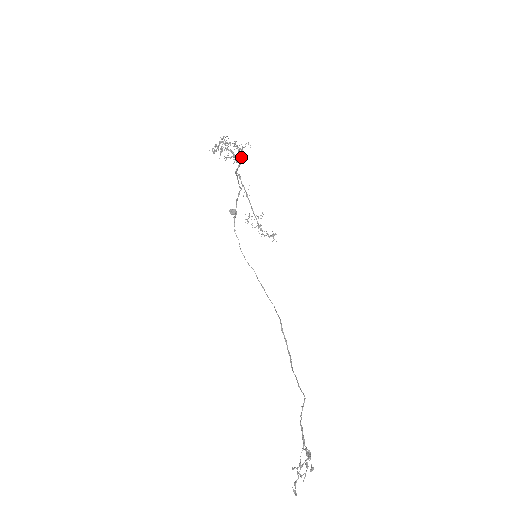
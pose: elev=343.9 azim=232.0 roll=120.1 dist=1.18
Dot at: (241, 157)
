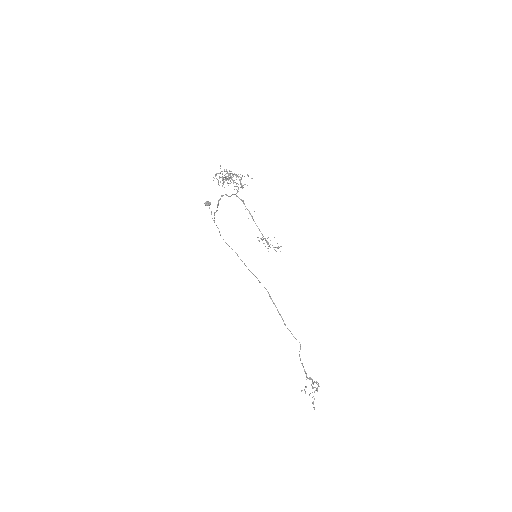
Dot at: occluded
